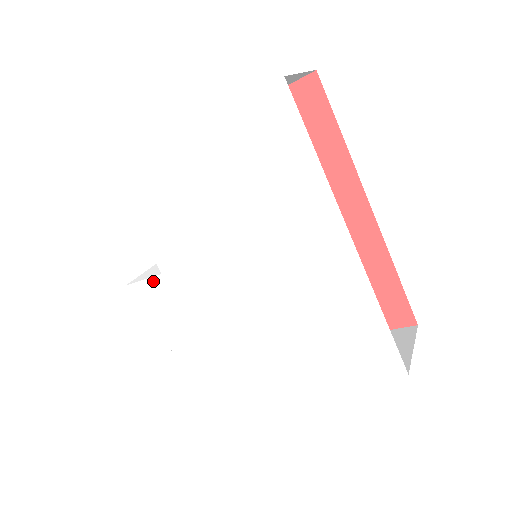
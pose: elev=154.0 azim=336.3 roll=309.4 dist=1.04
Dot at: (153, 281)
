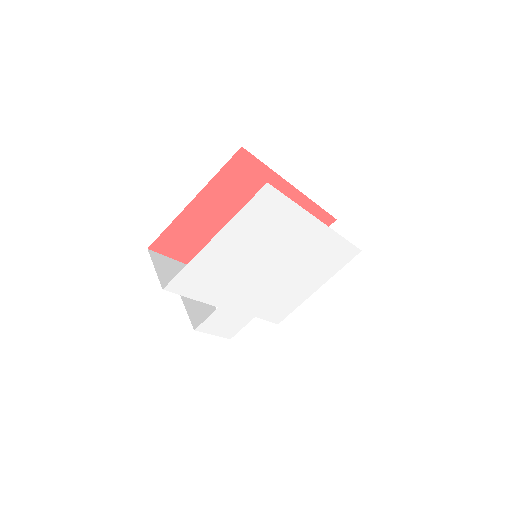
Dot at: (213, 315)
